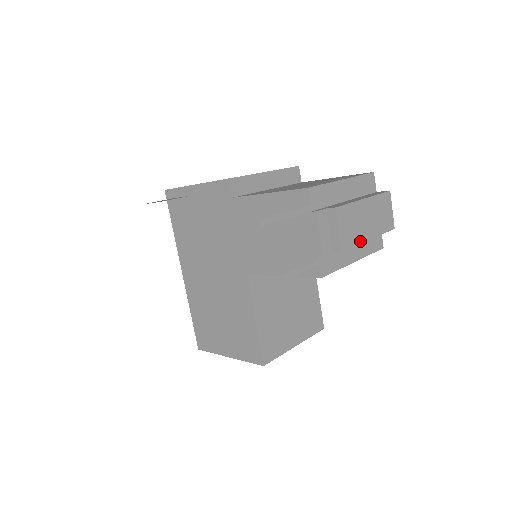
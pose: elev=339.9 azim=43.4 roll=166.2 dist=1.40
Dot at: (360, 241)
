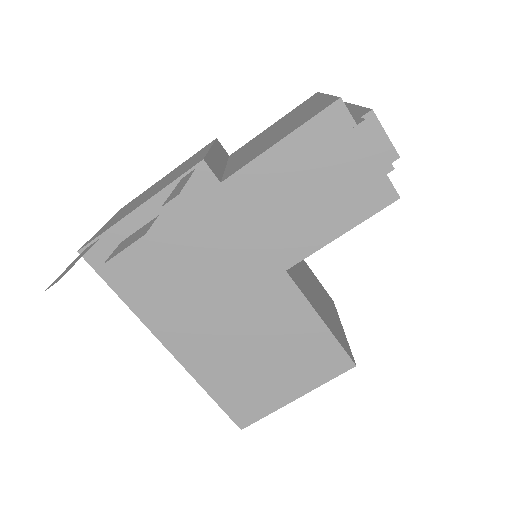
Dot at: occluded
